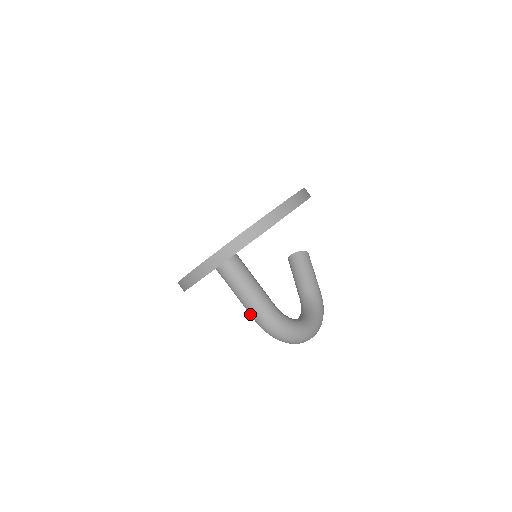
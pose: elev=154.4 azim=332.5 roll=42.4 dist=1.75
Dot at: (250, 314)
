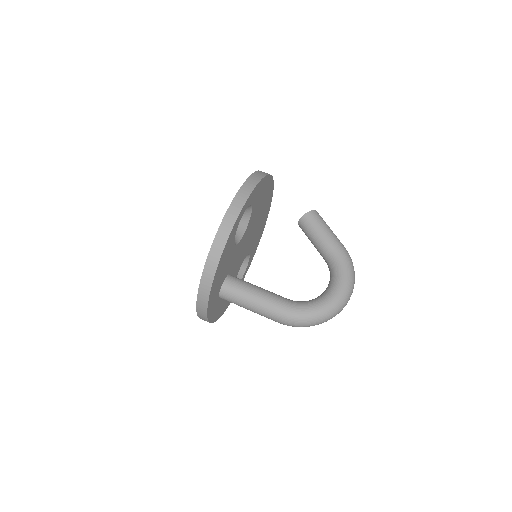
Dot at: occluded
